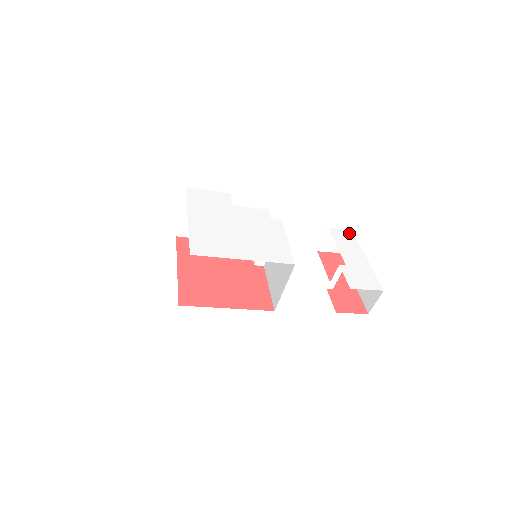
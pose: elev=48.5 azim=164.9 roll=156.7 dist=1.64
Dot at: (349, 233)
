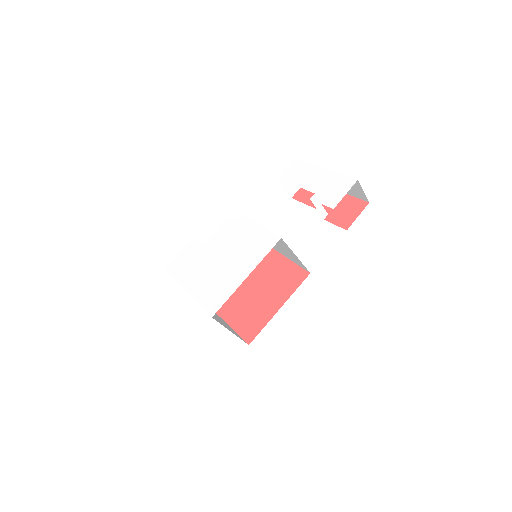
Dot at: (294, 164)
